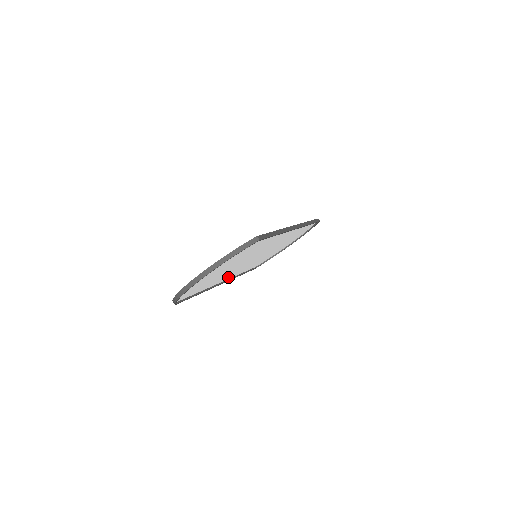
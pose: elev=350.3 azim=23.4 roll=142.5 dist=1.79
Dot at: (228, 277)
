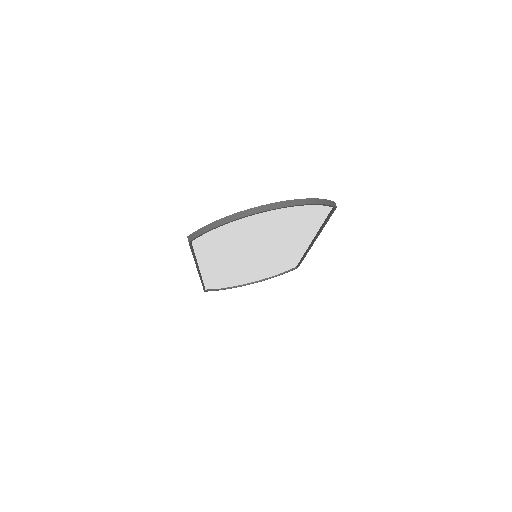
Dot at: (209, 268)
